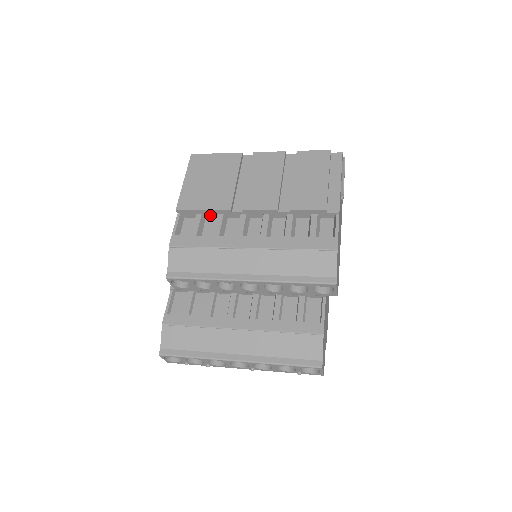
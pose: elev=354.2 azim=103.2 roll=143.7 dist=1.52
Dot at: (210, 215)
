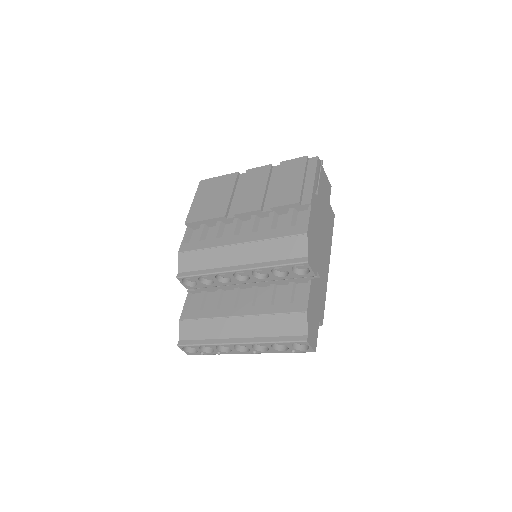
Dot at: (212, 224)
